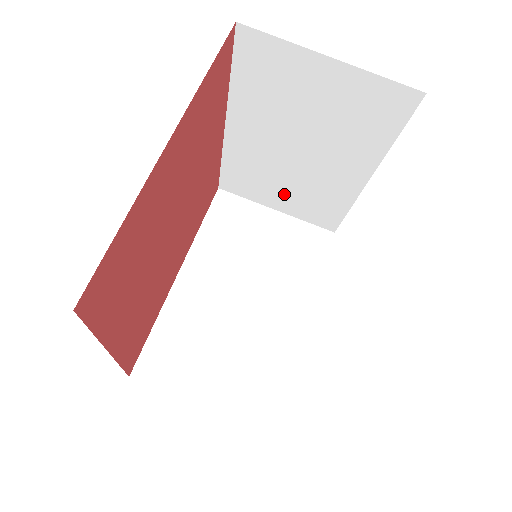
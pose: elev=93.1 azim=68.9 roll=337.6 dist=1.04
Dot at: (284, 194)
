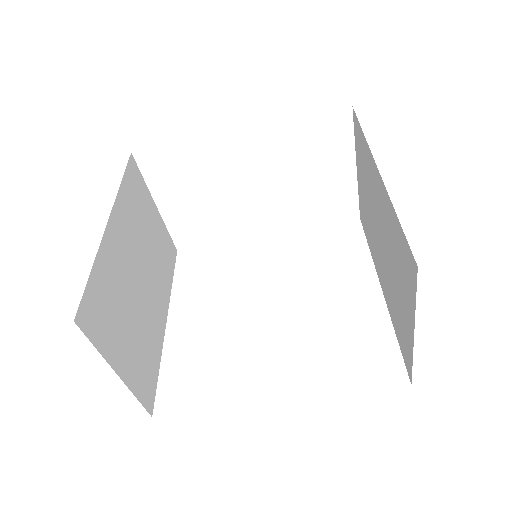
Dot at: (364, 189)
